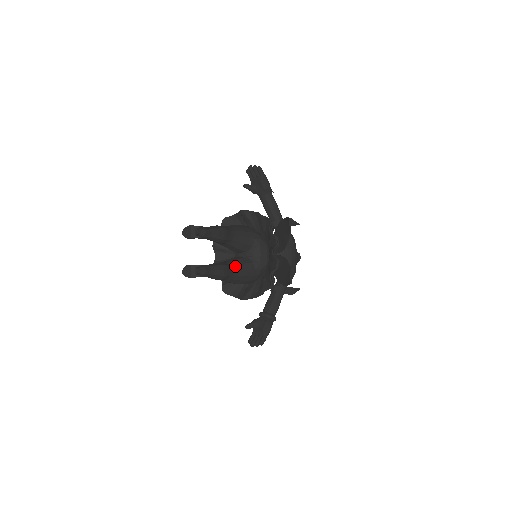
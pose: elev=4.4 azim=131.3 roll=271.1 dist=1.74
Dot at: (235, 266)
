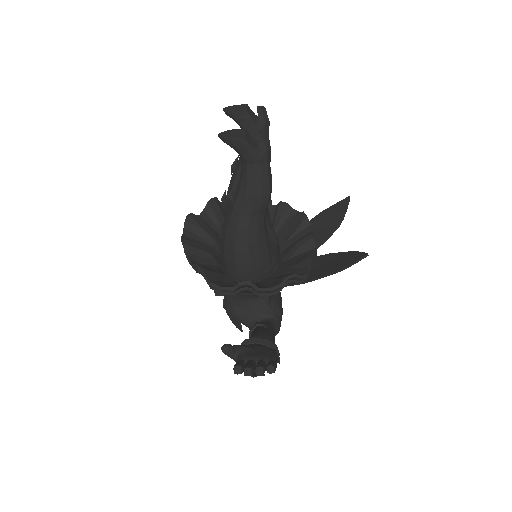
Dot at: occluded
